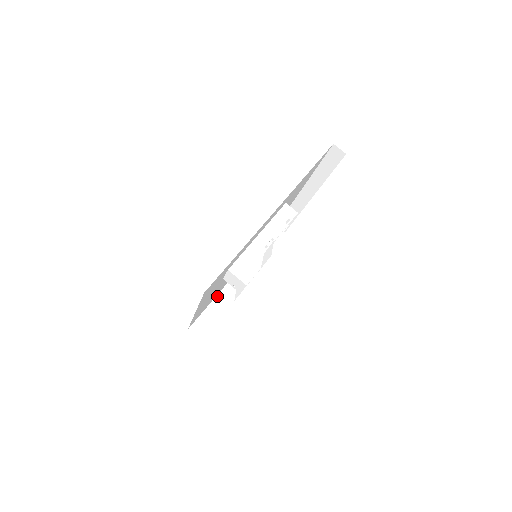
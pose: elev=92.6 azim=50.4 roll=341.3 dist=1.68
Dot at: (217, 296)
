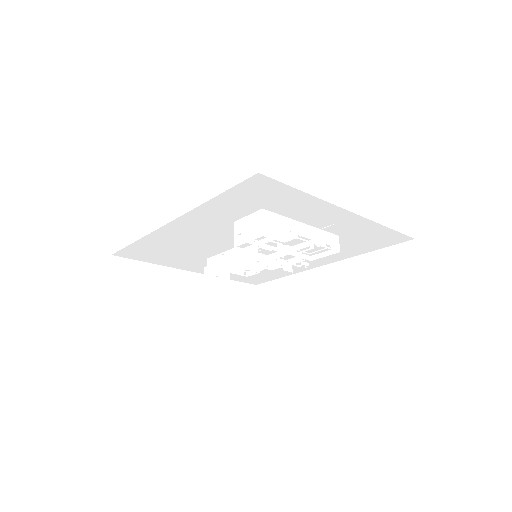
Dot at: (163, 266)
